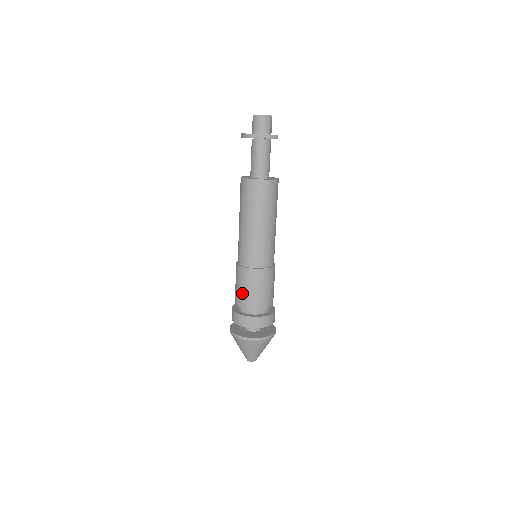
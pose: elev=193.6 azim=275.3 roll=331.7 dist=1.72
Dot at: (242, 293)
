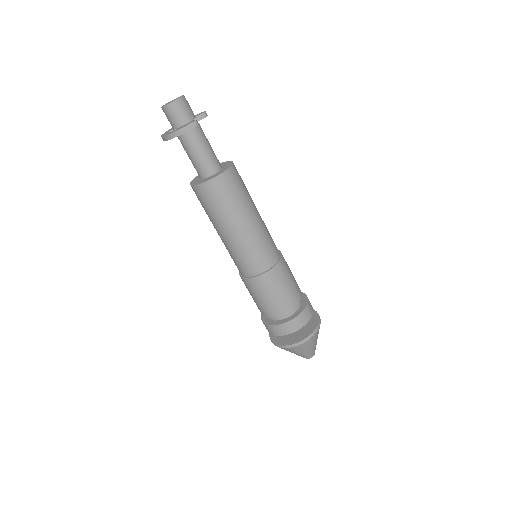
Dot at: (257, 303)
